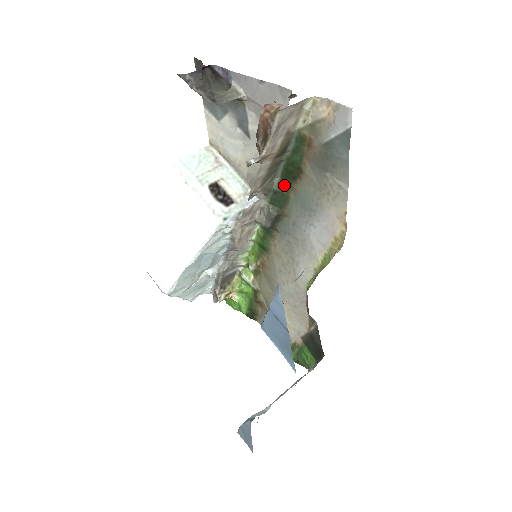
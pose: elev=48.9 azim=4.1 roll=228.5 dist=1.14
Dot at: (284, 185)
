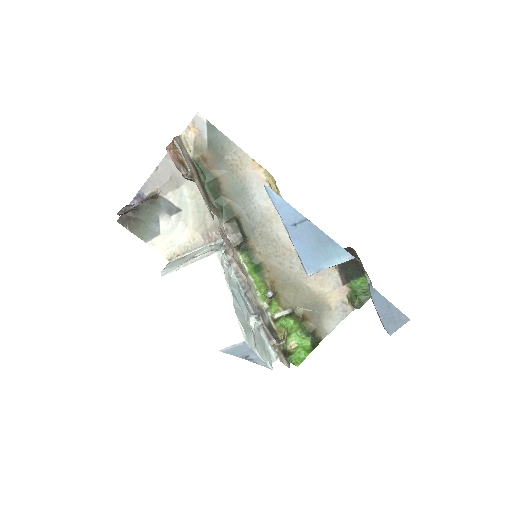
Dot at: (220, 201)
